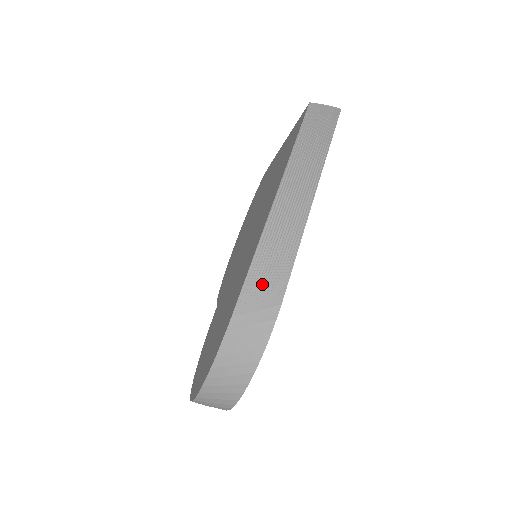
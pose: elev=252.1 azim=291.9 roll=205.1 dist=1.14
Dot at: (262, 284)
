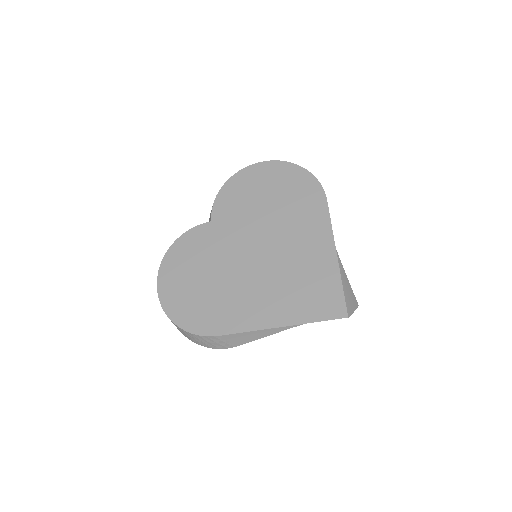
Dot at: (238, 338)
